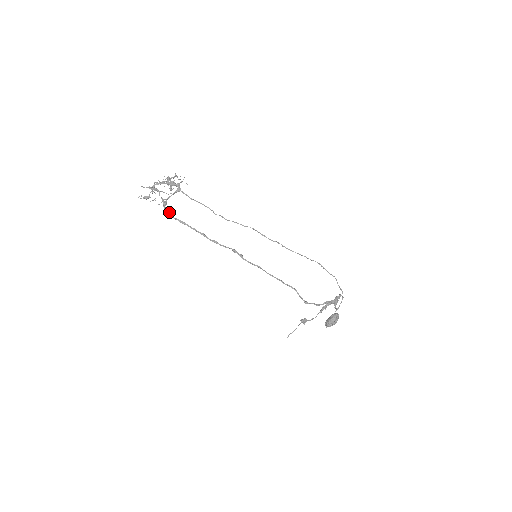
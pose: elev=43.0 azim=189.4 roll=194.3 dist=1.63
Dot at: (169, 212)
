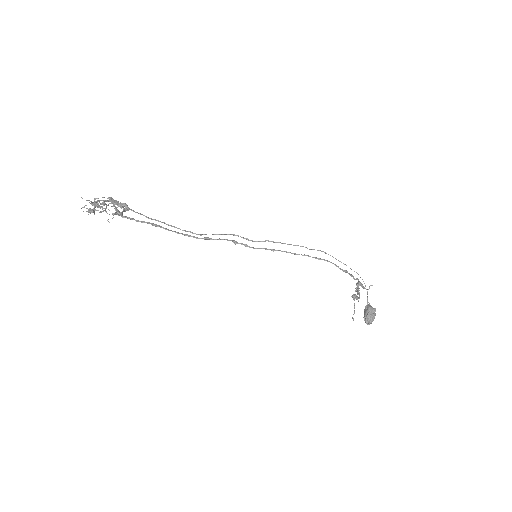
Dot at: (132, 218)
